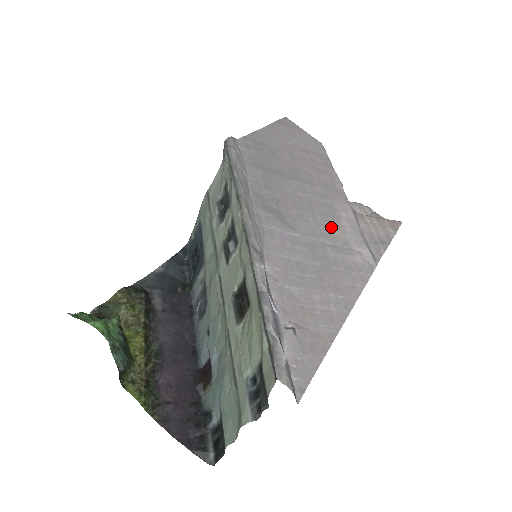
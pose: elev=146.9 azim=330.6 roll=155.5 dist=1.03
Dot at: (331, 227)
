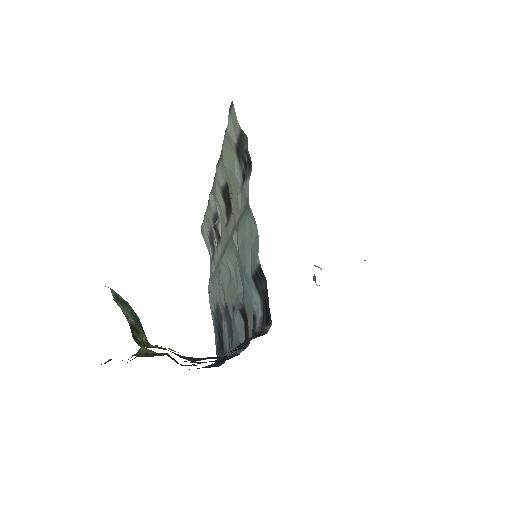
Dot at: occluded
